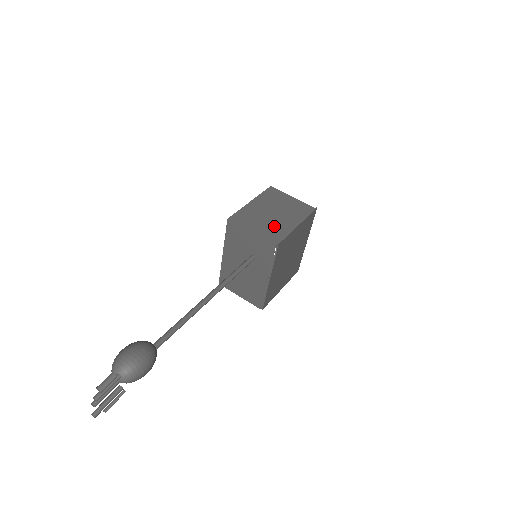
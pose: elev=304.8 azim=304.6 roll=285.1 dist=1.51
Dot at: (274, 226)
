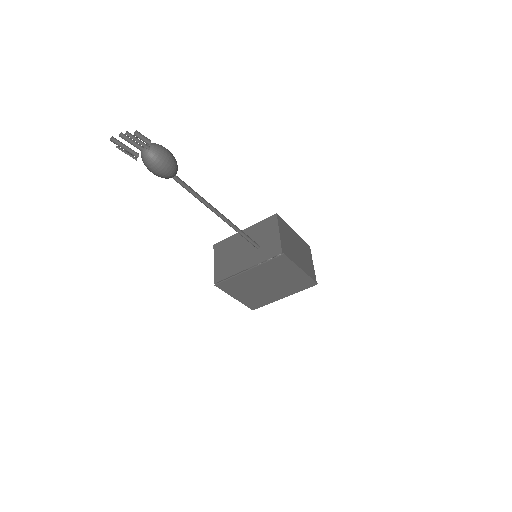
Dot at: (291, 250)
